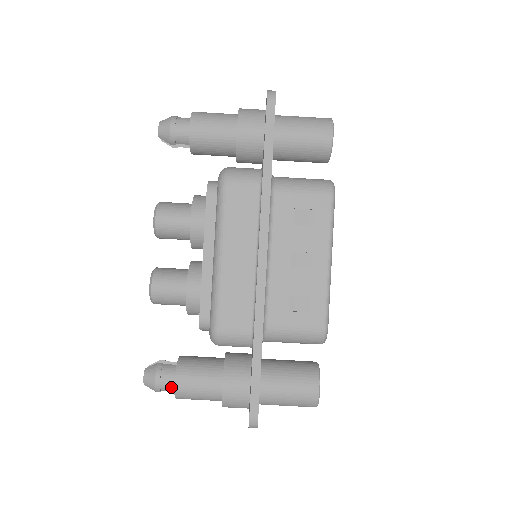
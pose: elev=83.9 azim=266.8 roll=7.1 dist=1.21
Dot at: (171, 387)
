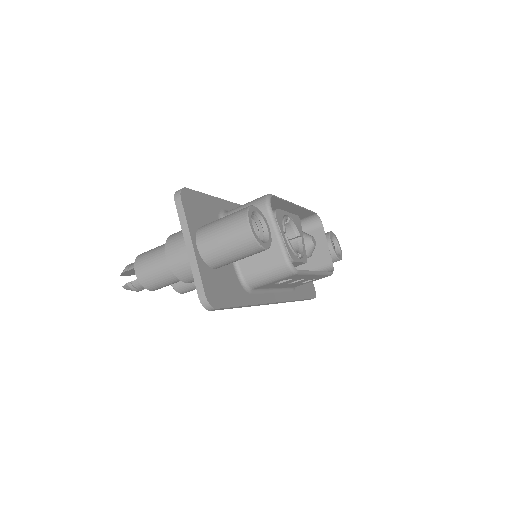
Dot at: occluded
